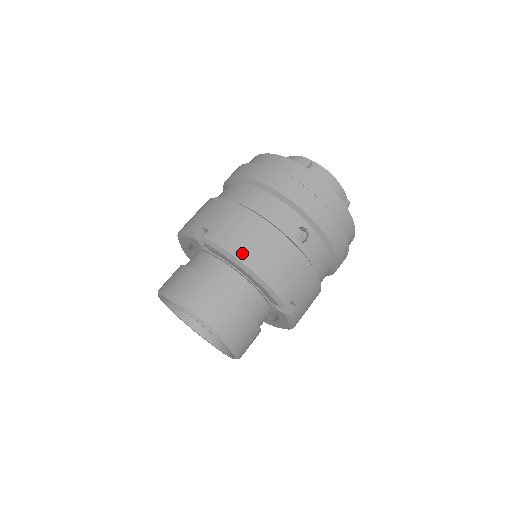
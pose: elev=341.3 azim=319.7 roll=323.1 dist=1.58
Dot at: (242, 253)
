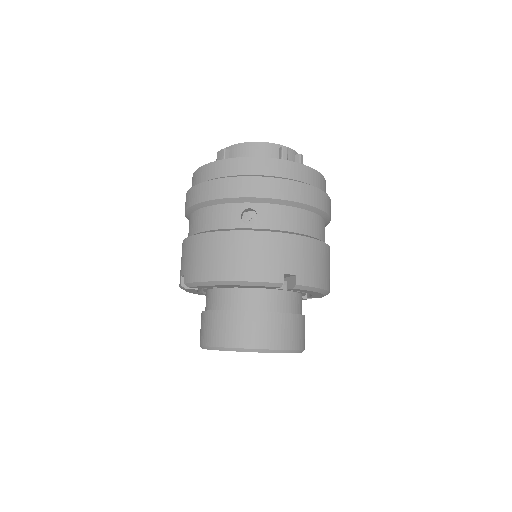
Dot at: (210, 274)
